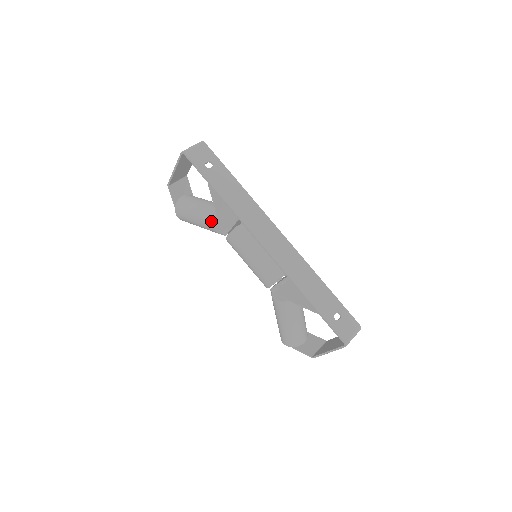
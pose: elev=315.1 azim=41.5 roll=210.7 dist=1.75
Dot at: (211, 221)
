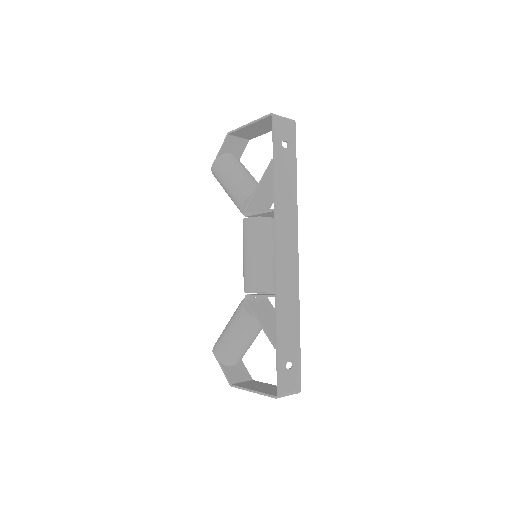
Dot at: (244, 194)
